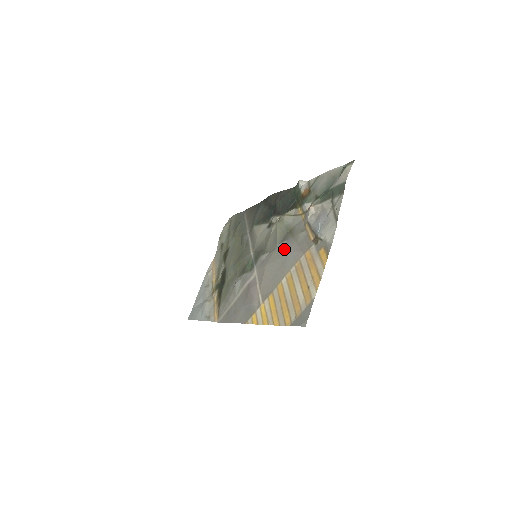
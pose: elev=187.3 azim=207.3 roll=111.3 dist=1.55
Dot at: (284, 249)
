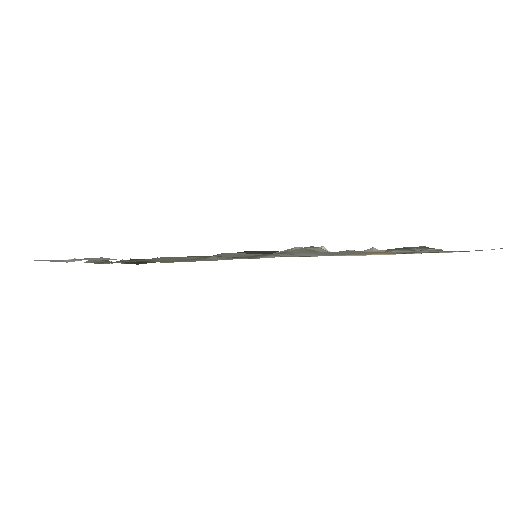
Dot at: occluded
